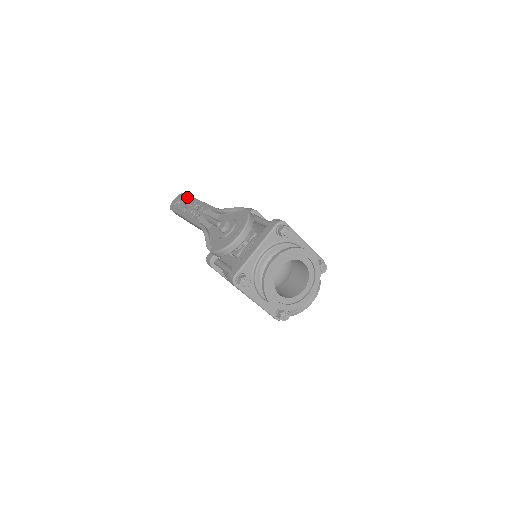
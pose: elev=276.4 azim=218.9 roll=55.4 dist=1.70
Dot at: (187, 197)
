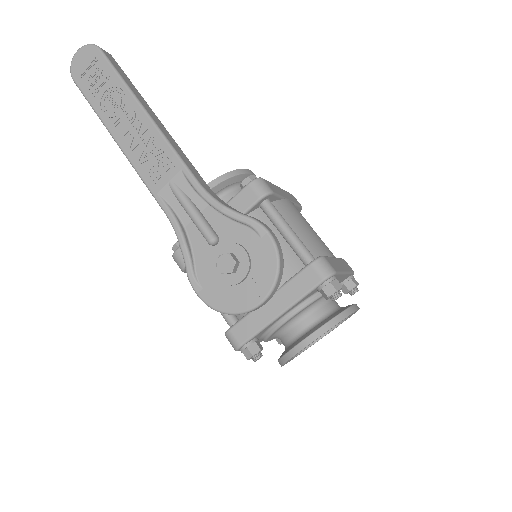
Dot at: (114, 77)
